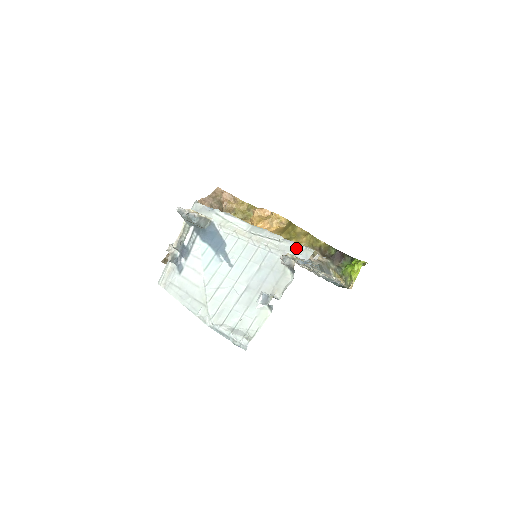
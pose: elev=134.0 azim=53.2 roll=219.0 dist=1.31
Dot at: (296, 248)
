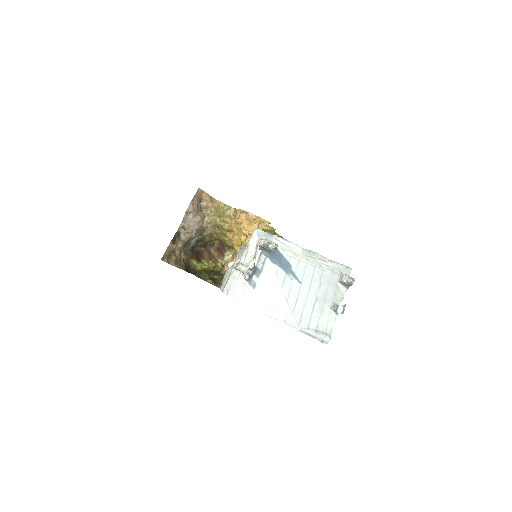
Dot at: (340, 267)
